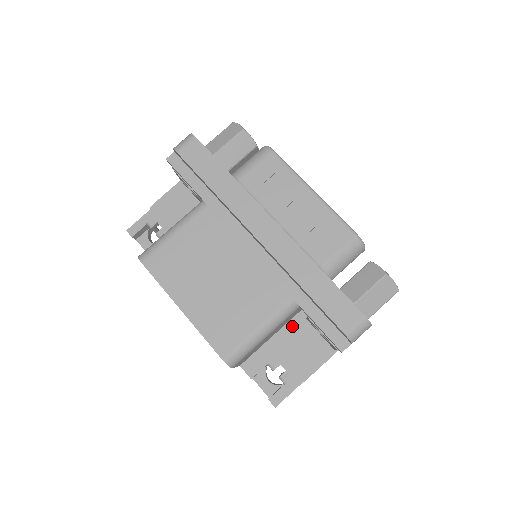
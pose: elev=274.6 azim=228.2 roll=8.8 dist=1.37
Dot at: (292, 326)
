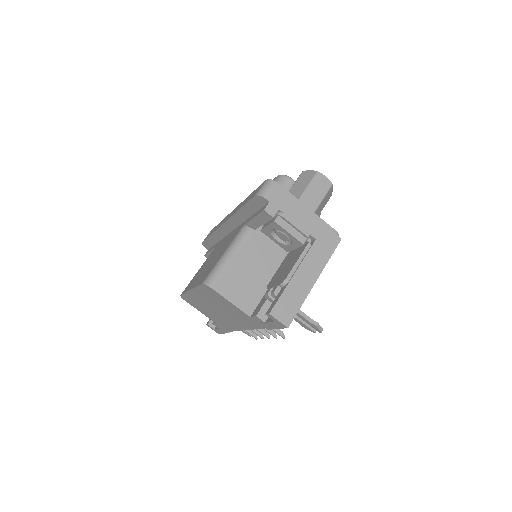
Dot at: occluded
